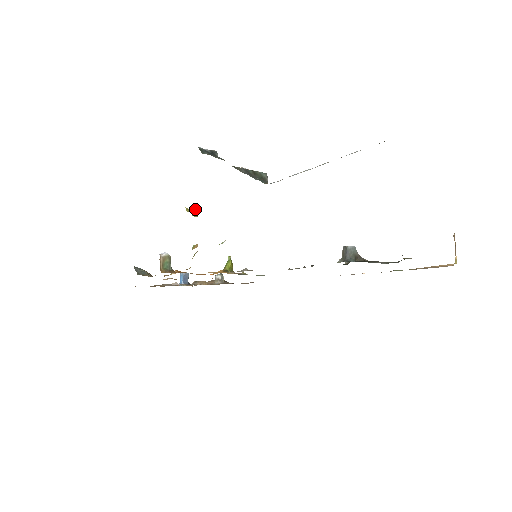
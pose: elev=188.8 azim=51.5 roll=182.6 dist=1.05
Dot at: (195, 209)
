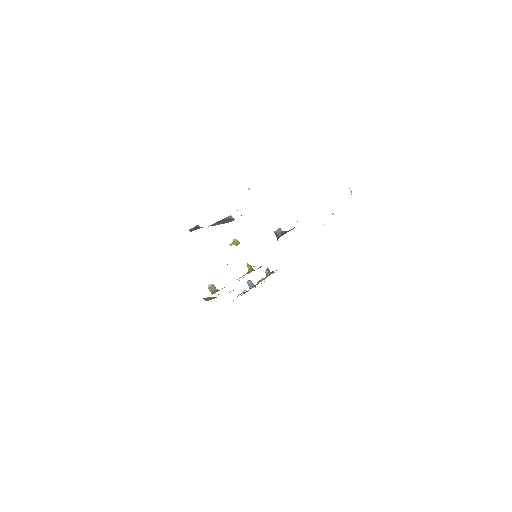
Dot at: (235, 241)
